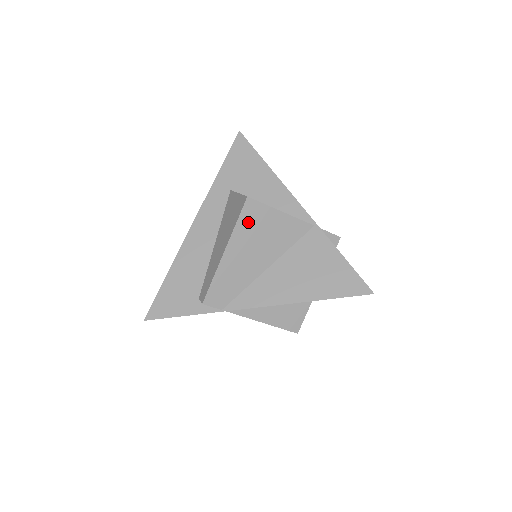
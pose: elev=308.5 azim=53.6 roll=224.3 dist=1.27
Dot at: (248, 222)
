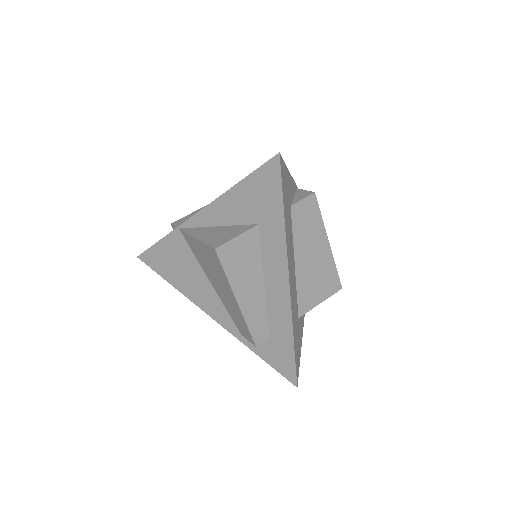
Dot at: occluded
